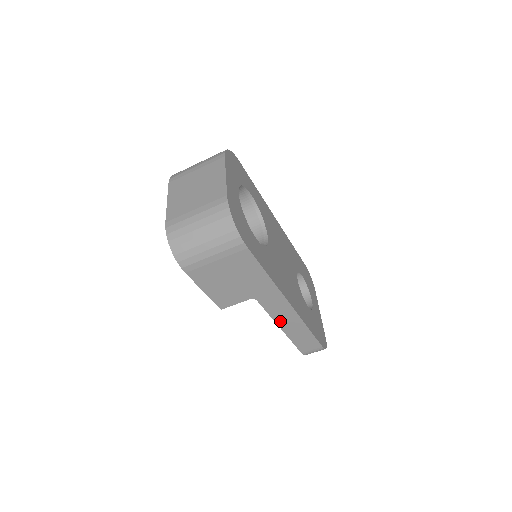
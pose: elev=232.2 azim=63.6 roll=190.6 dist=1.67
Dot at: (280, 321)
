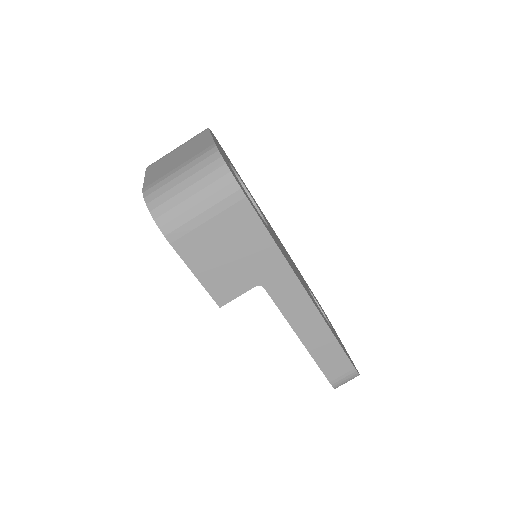
Dot at: (297, 324)
